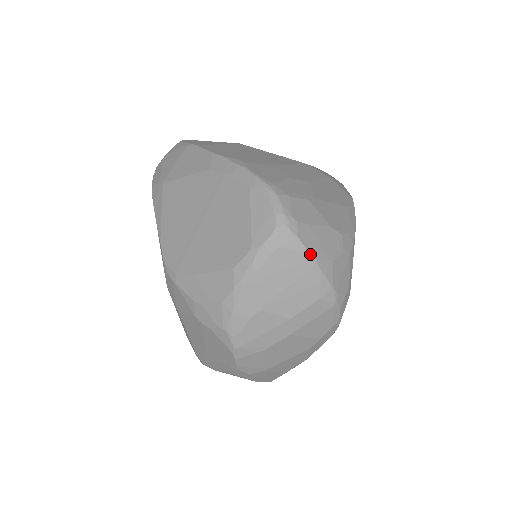
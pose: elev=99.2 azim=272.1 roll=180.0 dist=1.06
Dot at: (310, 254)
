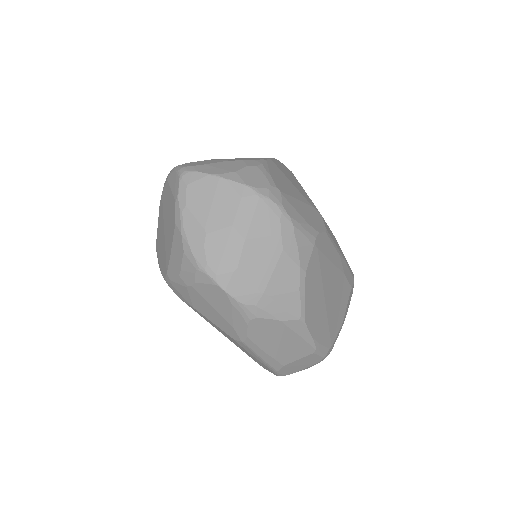
Dot at: (210, 174)
